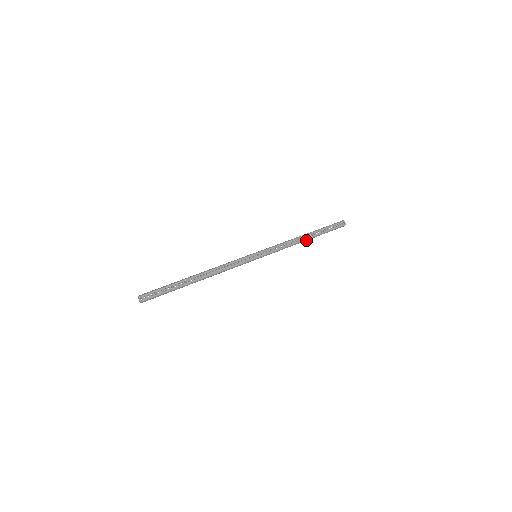
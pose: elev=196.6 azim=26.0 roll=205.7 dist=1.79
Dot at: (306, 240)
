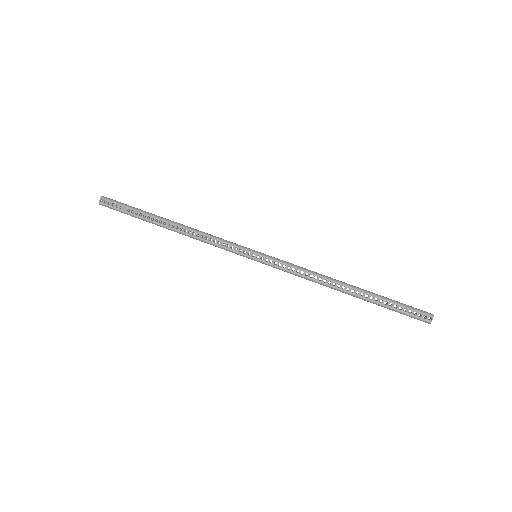
Dot at: (344, 292)
